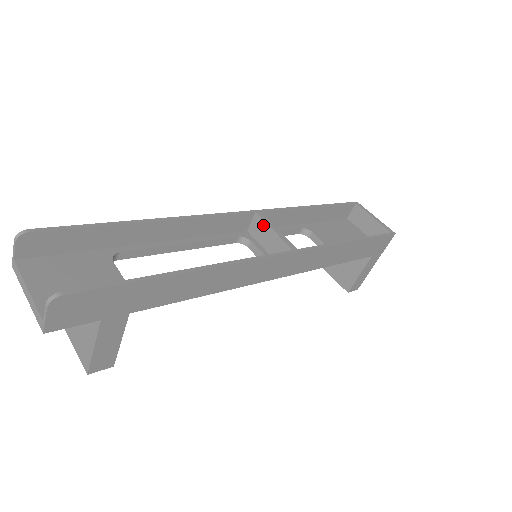
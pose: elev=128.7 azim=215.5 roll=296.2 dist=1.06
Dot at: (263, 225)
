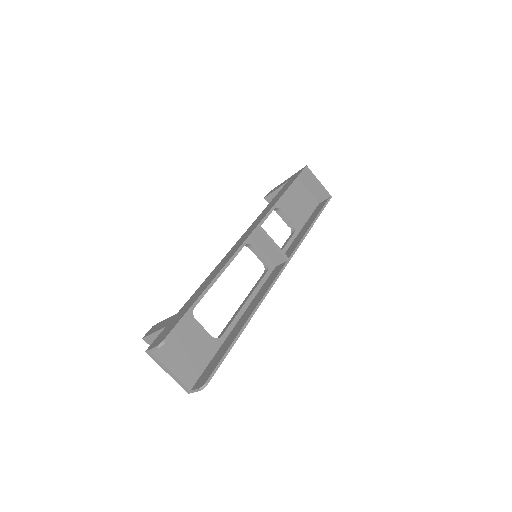
Dot at: (264, 238)
